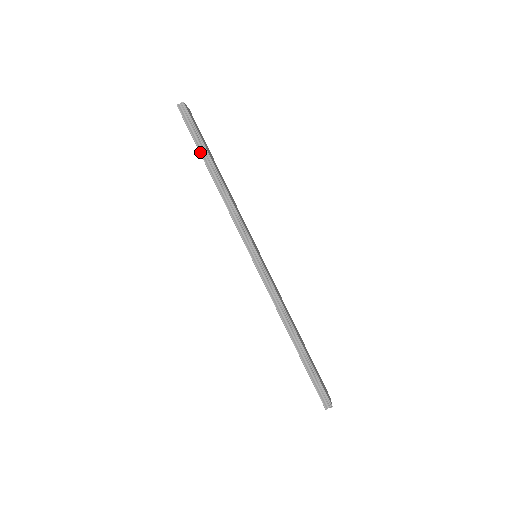
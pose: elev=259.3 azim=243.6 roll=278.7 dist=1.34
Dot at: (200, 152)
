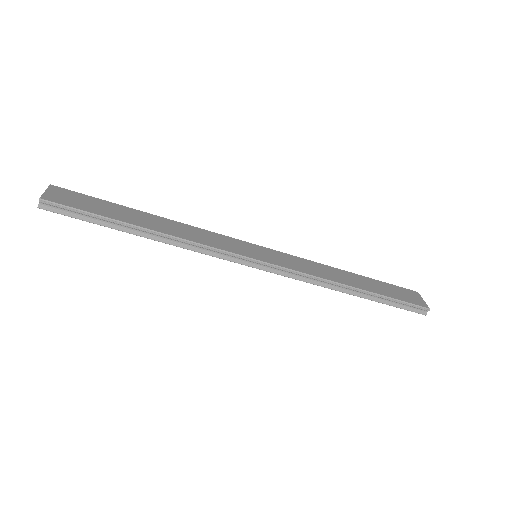
Dot at: (111, 228)
